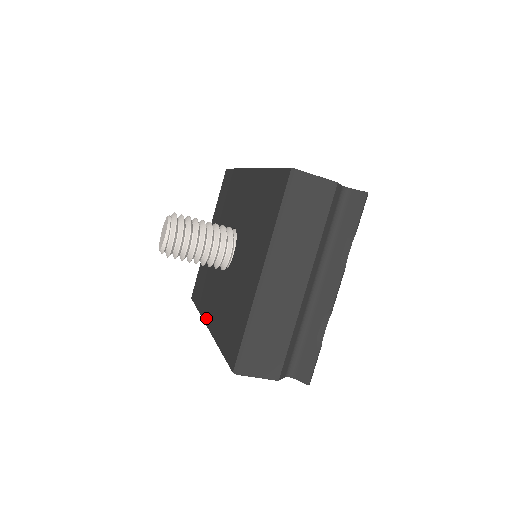
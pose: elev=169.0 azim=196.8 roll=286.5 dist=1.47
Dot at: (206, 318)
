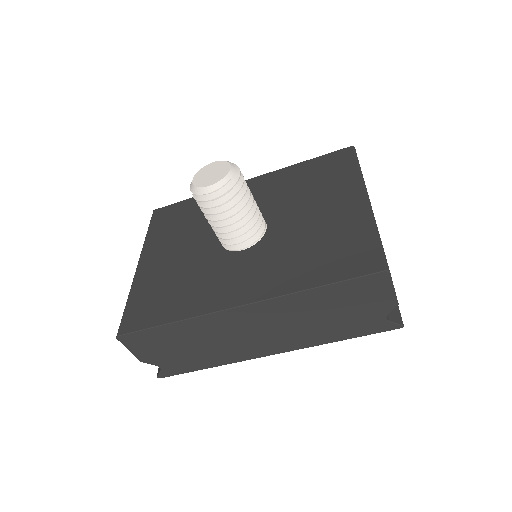
Dot at: (226, 303)
